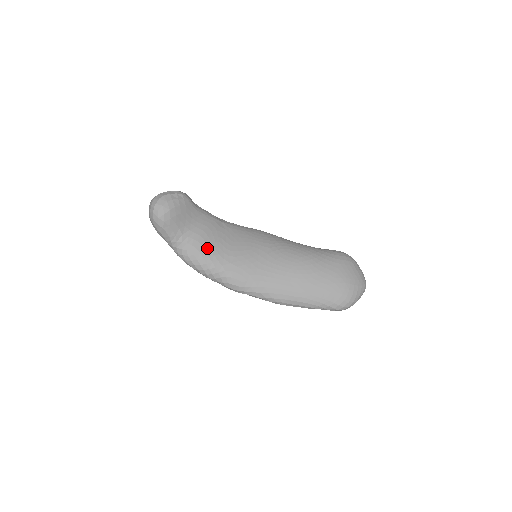
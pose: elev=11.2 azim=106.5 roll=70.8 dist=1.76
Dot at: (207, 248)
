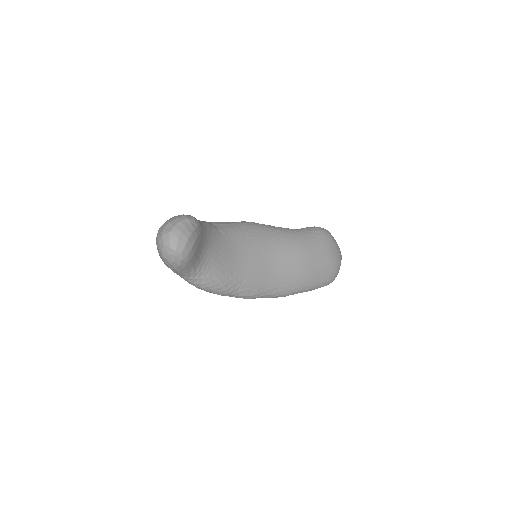
Dot at: (222, 269)
